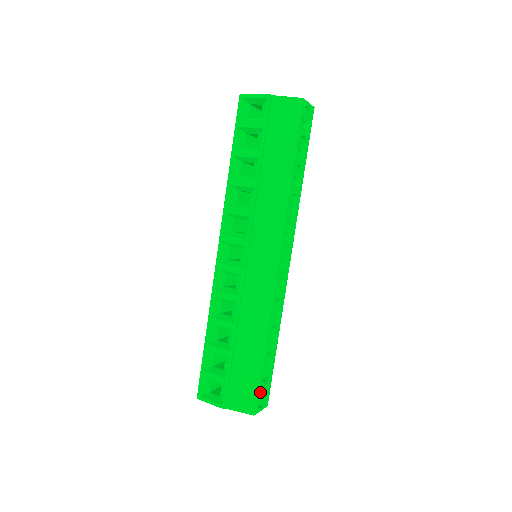
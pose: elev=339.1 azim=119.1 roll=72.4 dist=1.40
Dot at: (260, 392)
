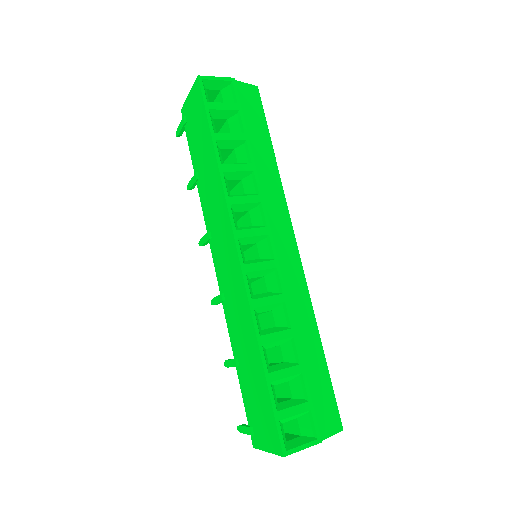
Dot at: occluded
